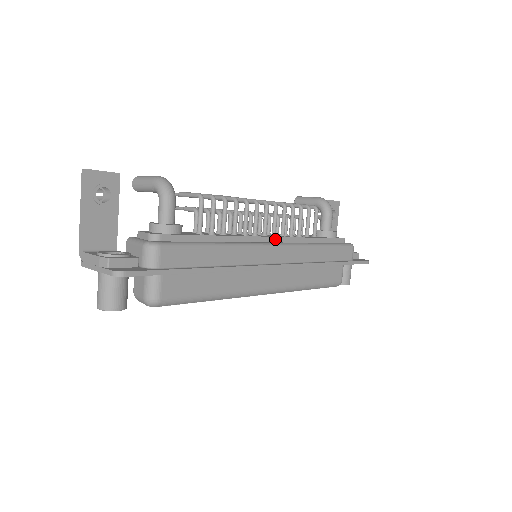
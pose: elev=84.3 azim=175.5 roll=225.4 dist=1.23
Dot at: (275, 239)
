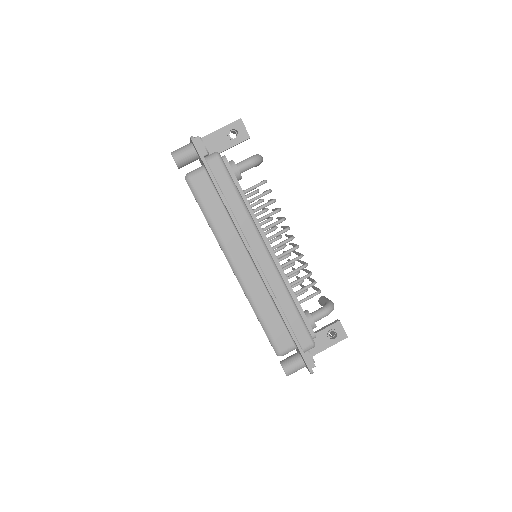
Dot at: (273, 254)
